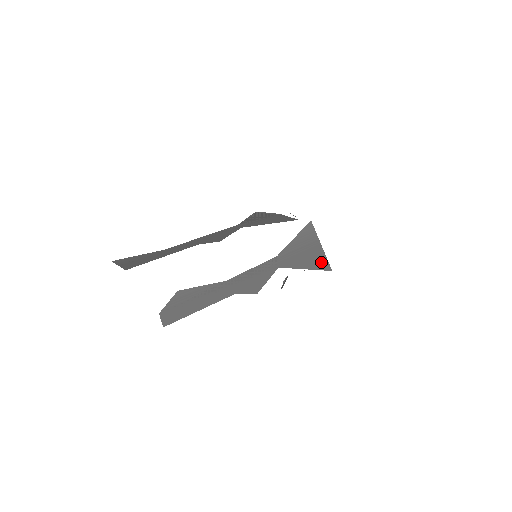
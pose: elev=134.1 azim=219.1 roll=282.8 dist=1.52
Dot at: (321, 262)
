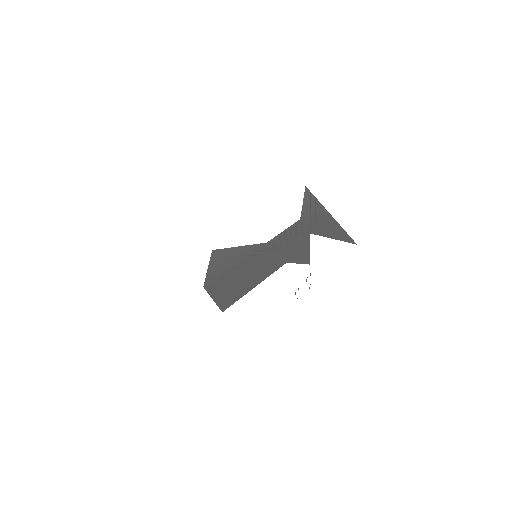
Dot at: (342, 233)
